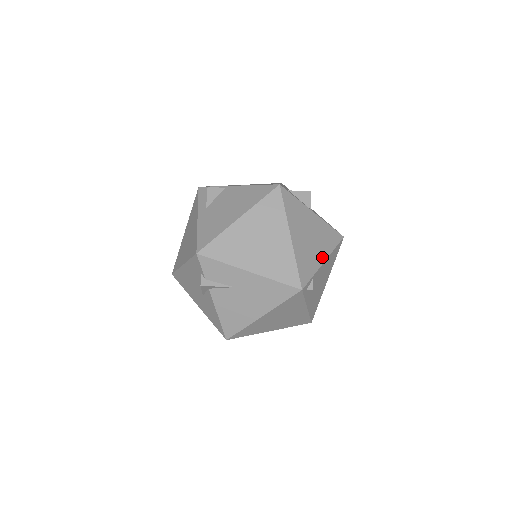
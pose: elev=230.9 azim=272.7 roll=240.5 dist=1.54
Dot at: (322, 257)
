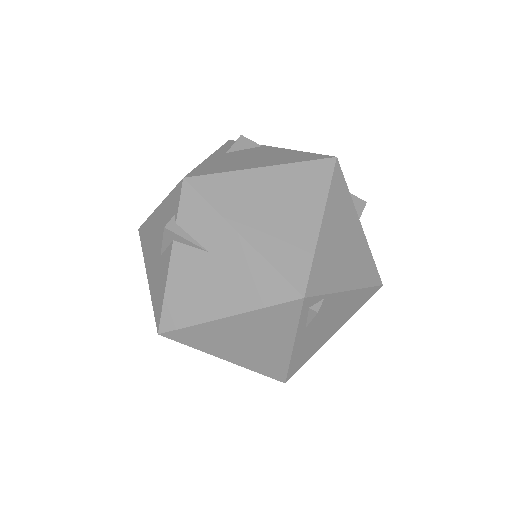
Dot at: (348, 283)
